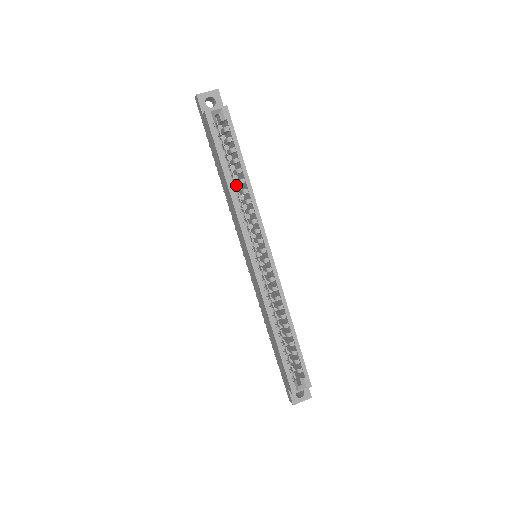
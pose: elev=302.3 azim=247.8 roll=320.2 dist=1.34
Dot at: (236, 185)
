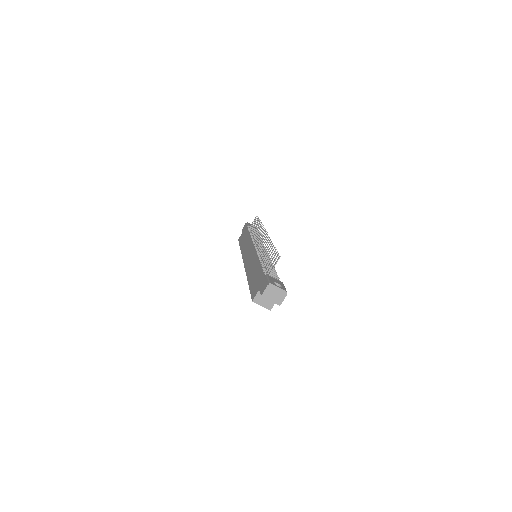
Dot at: occluded
